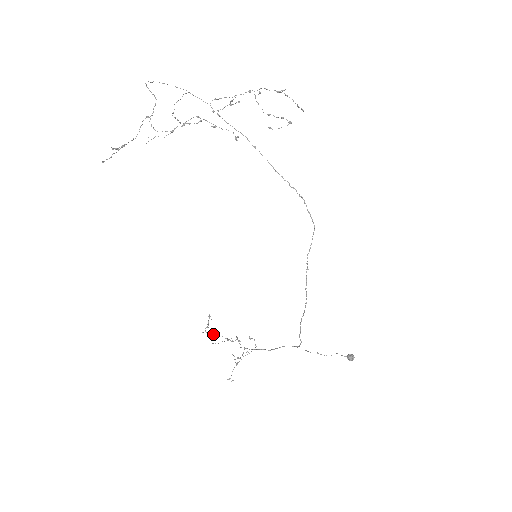
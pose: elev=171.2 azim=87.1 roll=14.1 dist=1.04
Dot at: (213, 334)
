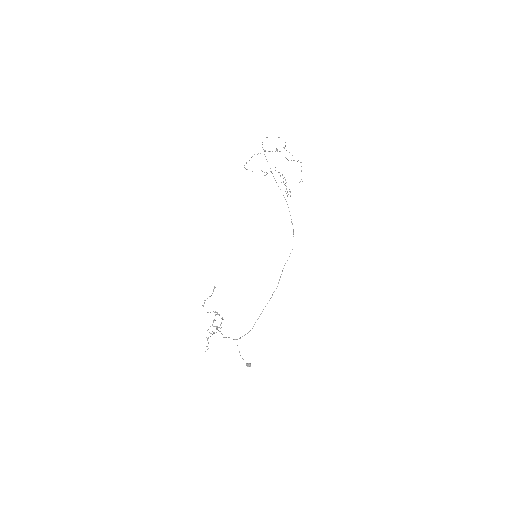
Dot at: occluded
